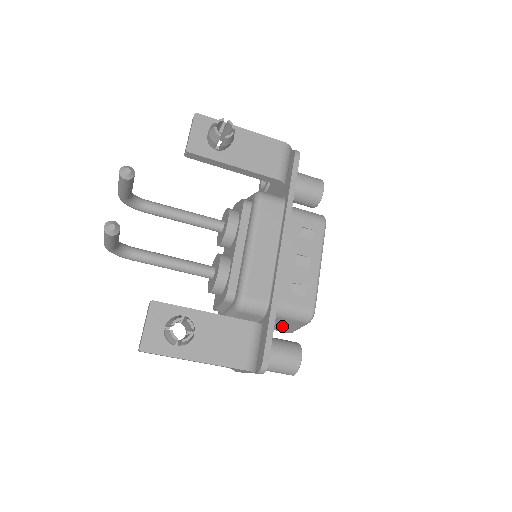
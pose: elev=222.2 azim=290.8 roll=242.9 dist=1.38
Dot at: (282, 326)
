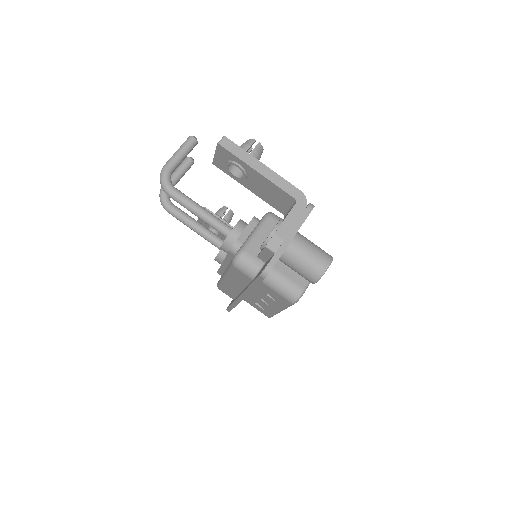
Dot at: occluded
